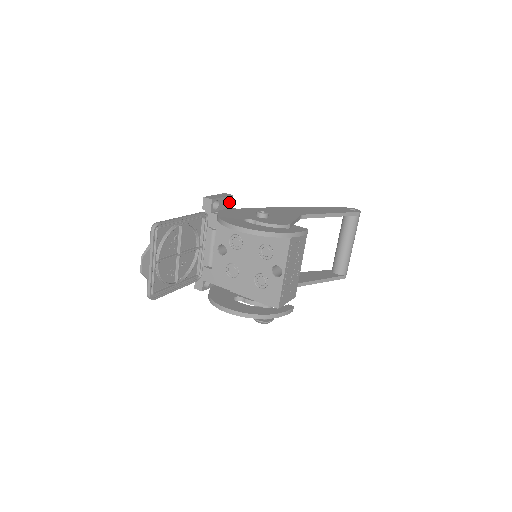
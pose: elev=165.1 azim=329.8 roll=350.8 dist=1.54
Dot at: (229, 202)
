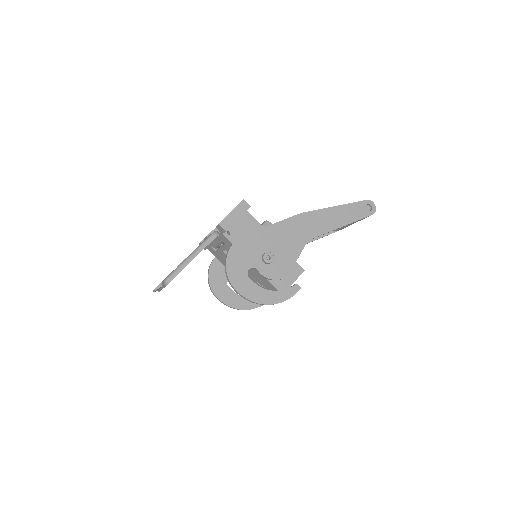
Dot at: occluded
